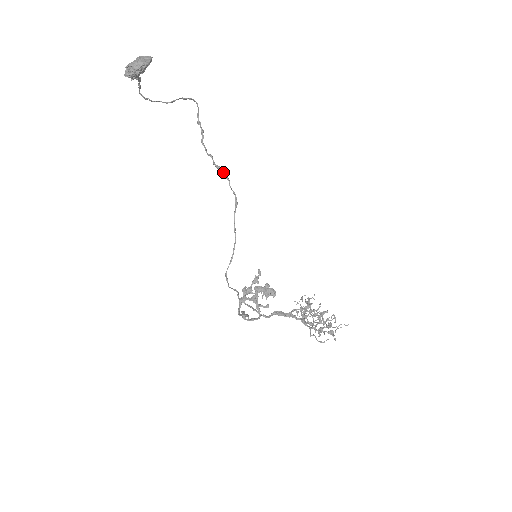
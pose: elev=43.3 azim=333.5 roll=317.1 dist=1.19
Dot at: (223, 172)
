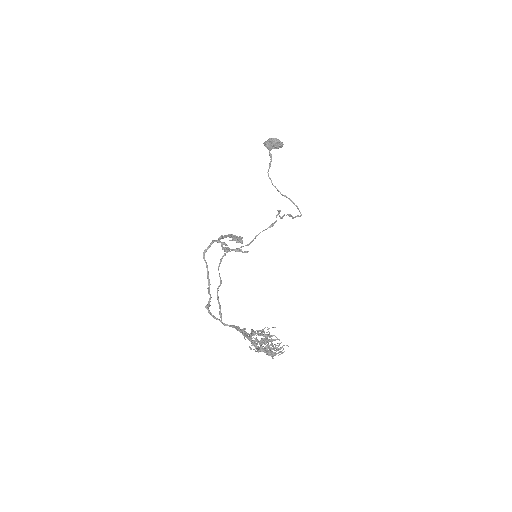
Dot at: (279, 210)
